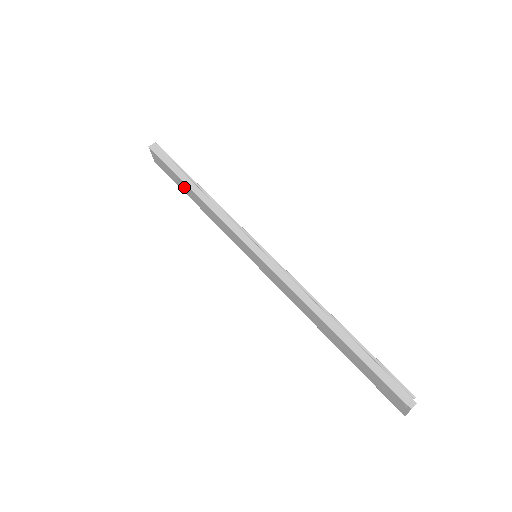
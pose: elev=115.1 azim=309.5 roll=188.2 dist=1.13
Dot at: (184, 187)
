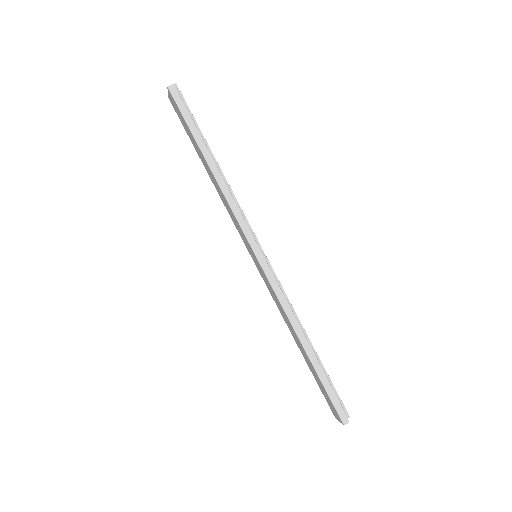
Dot at: (199, 152)
